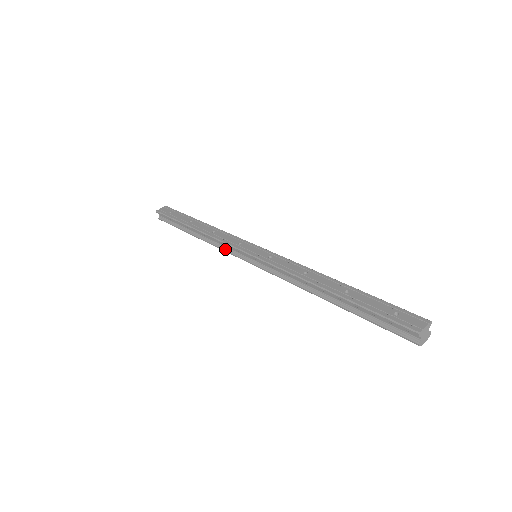
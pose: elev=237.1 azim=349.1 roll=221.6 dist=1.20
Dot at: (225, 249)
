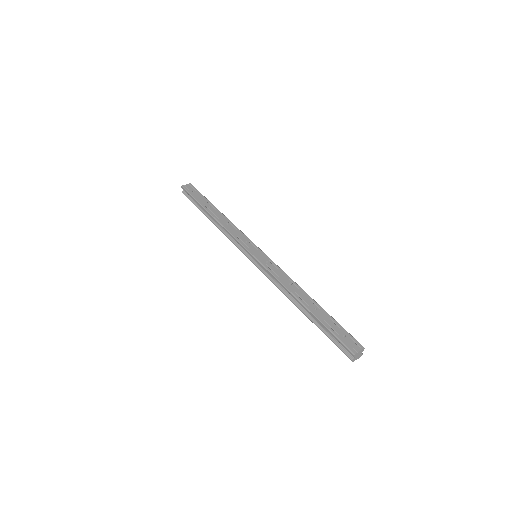
Dot at: (233, 241)
